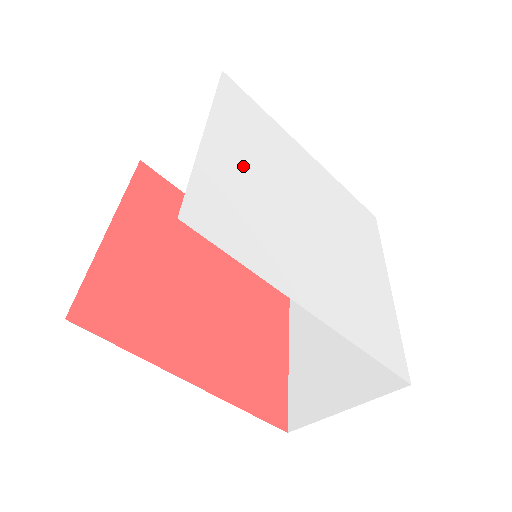
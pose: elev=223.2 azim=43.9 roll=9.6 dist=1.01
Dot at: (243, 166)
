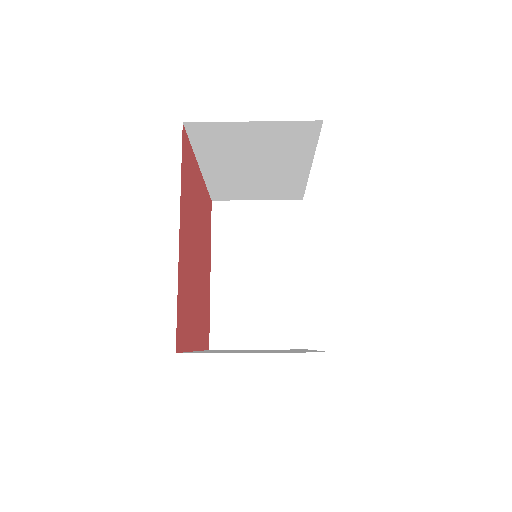
Dot at: occluded
